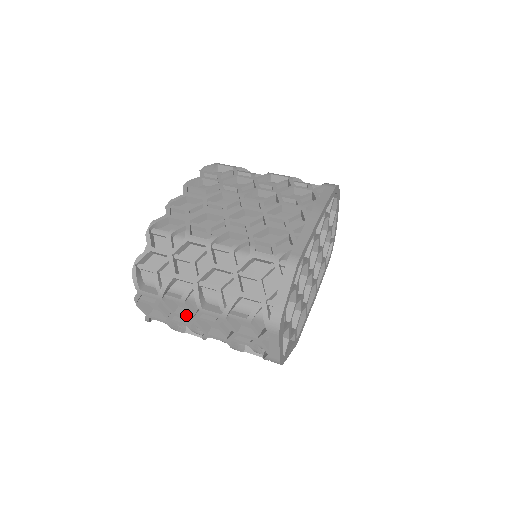
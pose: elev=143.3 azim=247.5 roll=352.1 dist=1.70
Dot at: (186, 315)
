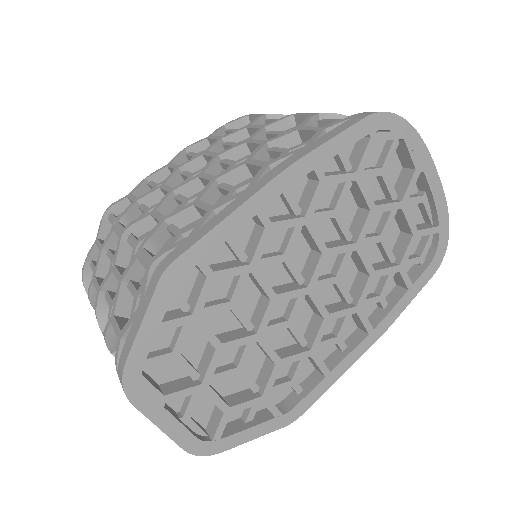
Dot at: occluded
